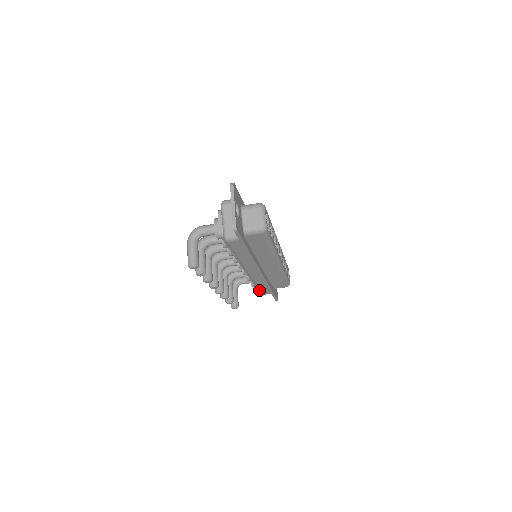
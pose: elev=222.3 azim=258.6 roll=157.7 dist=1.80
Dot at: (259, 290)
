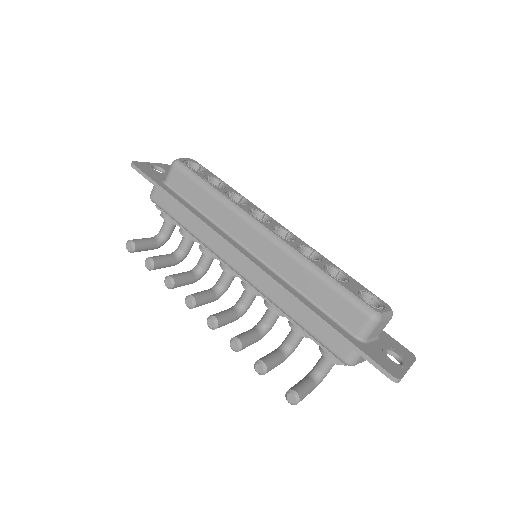
Dot at: (319, 342)
